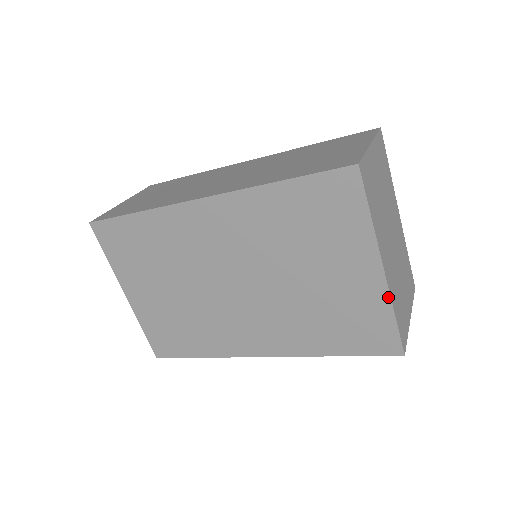
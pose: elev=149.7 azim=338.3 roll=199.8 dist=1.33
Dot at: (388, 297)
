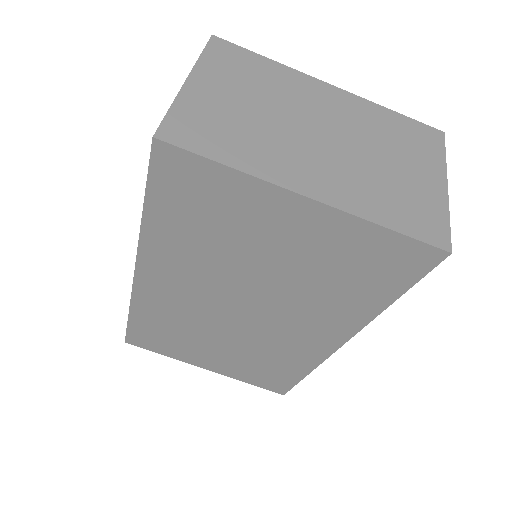
Dot at: (352, 217)
